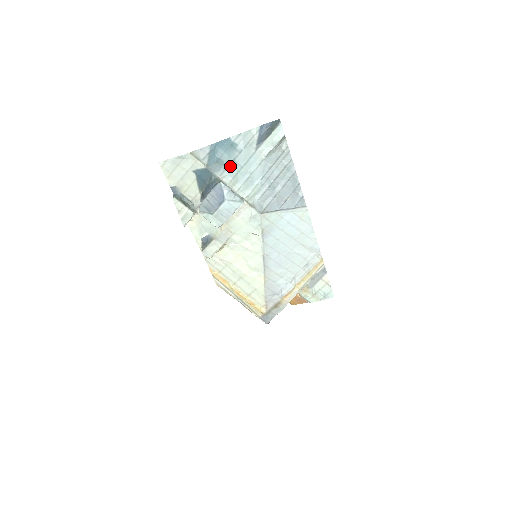
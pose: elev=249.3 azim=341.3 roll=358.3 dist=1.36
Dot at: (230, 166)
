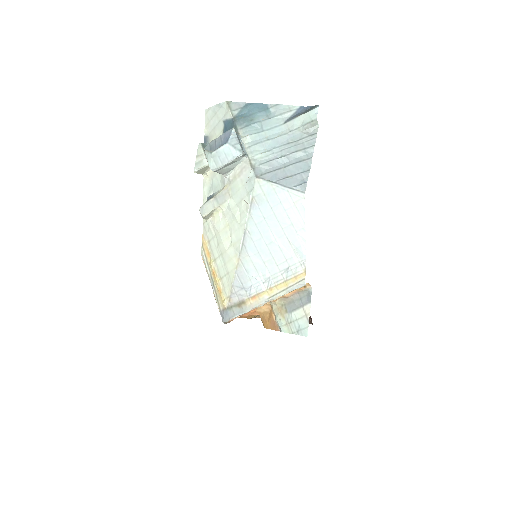
Dot at: (253, 125)
